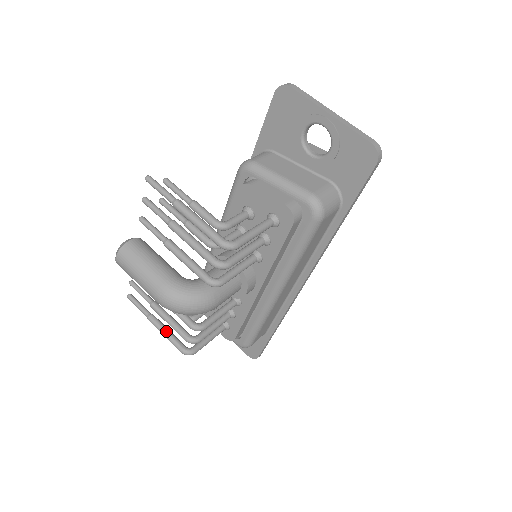
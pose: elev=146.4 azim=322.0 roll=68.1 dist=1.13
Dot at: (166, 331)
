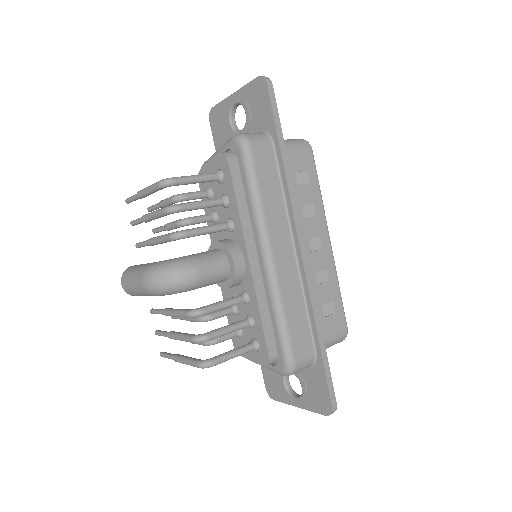
Dot at: (186, 357)
